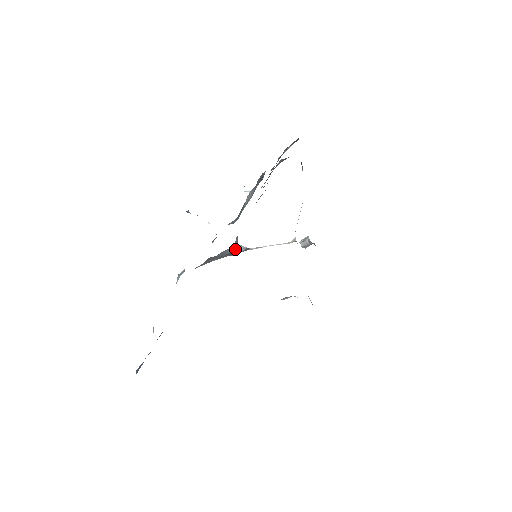
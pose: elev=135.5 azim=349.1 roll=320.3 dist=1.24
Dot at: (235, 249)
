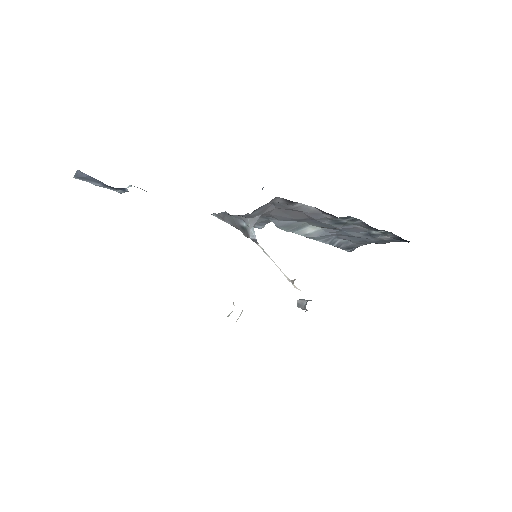
Dot at: (247, 227)
